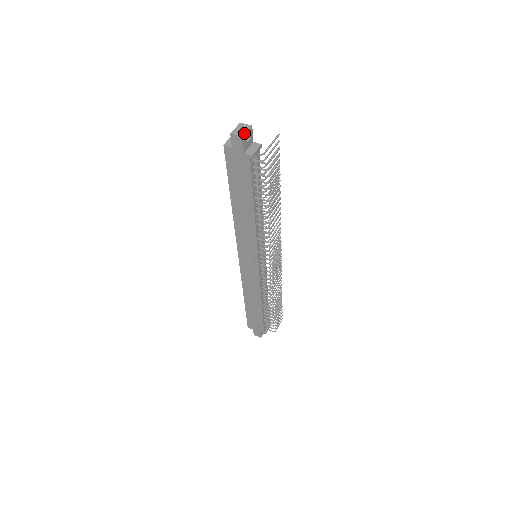
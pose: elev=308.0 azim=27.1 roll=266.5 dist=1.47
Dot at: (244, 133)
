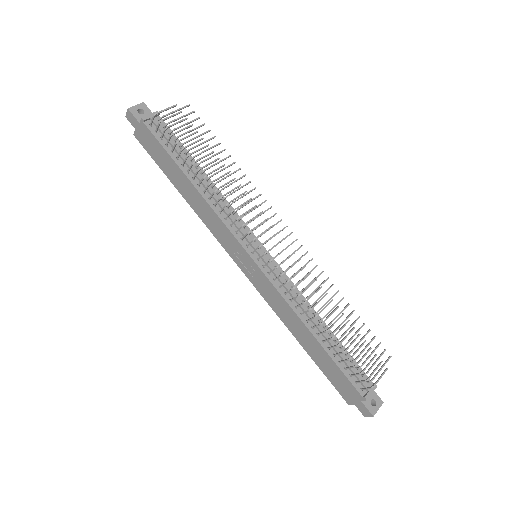
Dot at: (132, 107)
